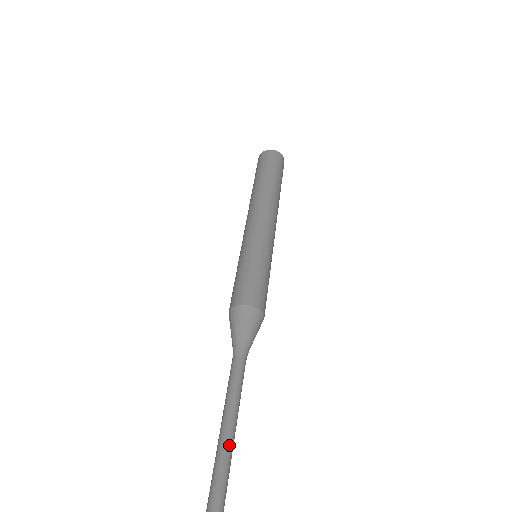
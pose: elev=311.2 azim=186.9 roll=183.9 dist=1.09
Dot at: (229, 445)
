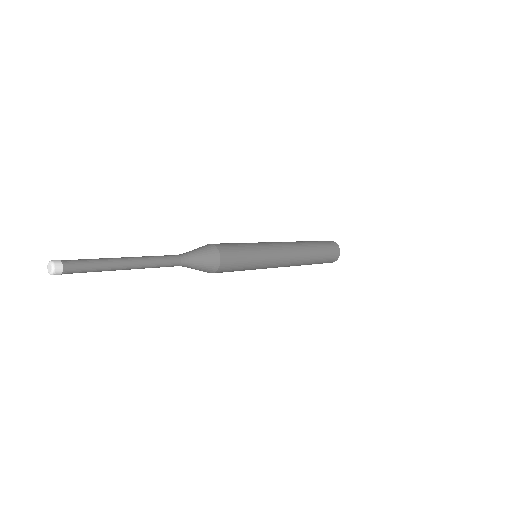
Dot at: (115, 260)
